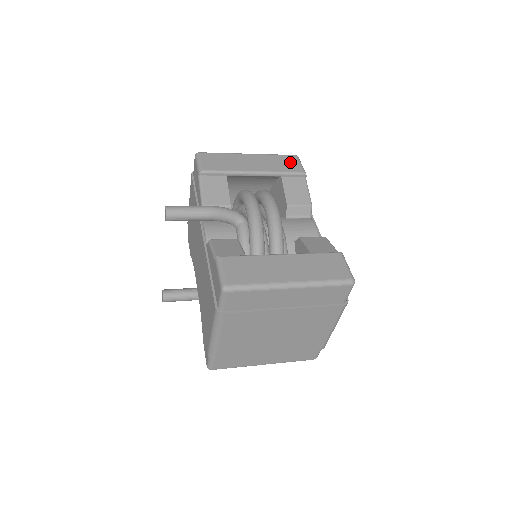
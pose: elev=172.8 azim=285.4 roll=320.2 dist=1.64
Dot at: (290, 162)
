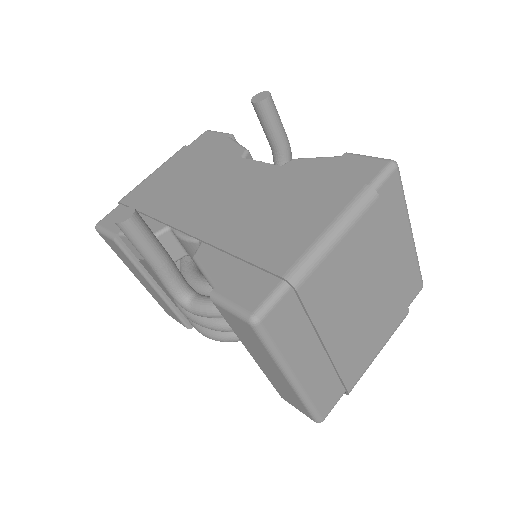
Dot at: occluded
